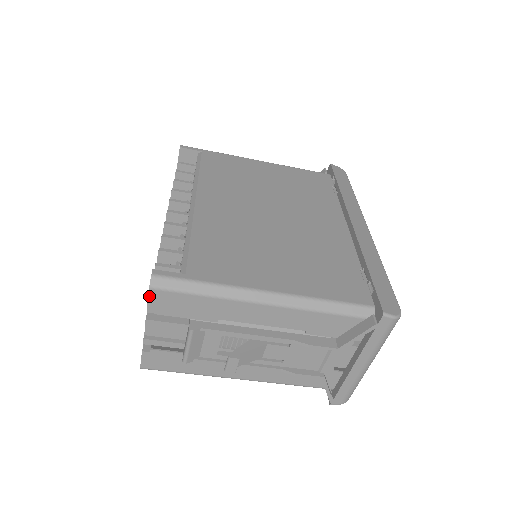
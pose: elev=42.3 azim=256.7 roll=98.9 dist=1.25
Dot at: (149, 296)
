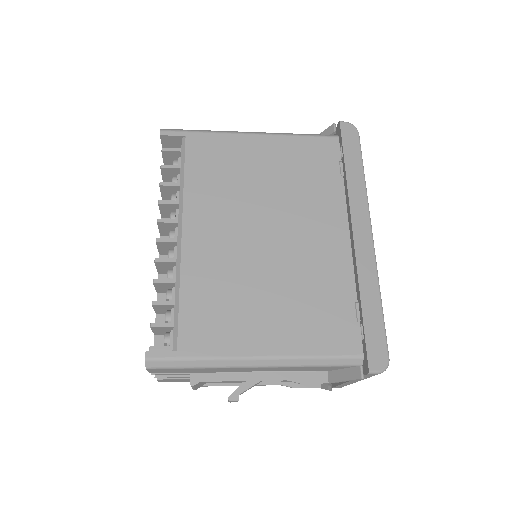
Dot at: (148, 370)
